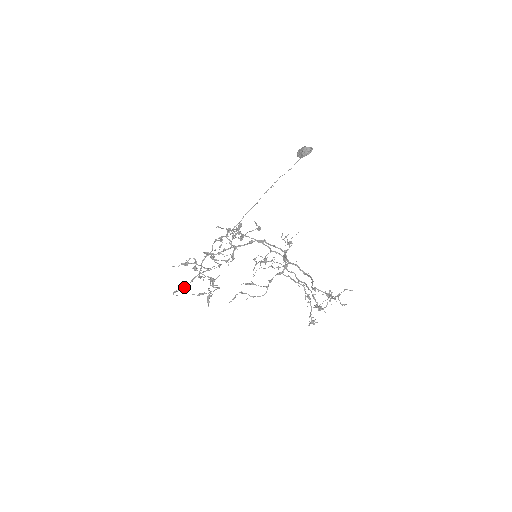
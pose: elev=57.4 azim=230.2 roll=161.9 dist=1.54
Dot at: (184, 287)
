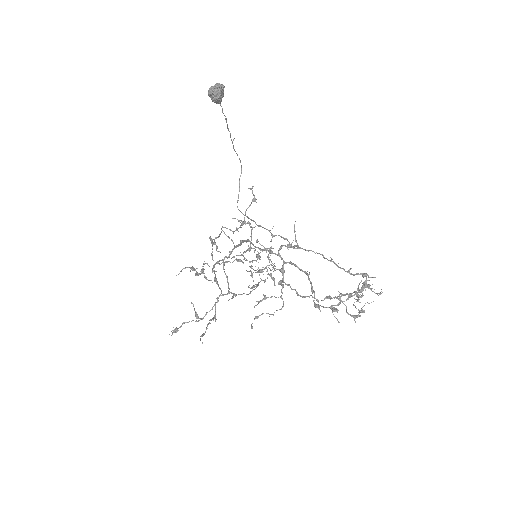
Dot at: occluded
